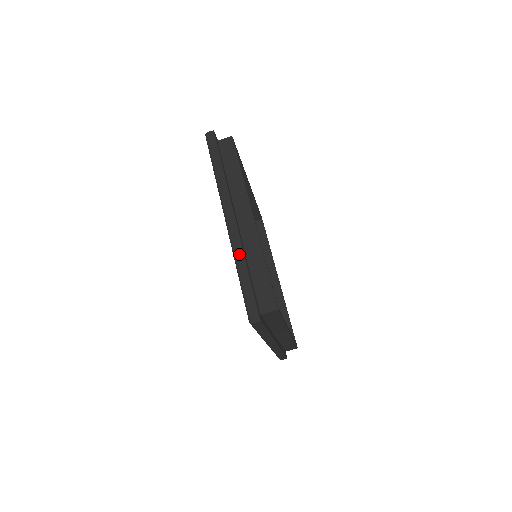
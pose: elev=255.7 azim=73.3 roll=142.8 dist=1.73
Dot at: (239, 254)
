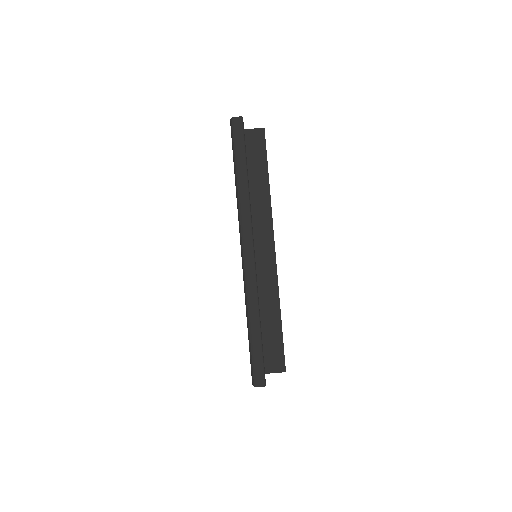
Dot at: (253, 300)
